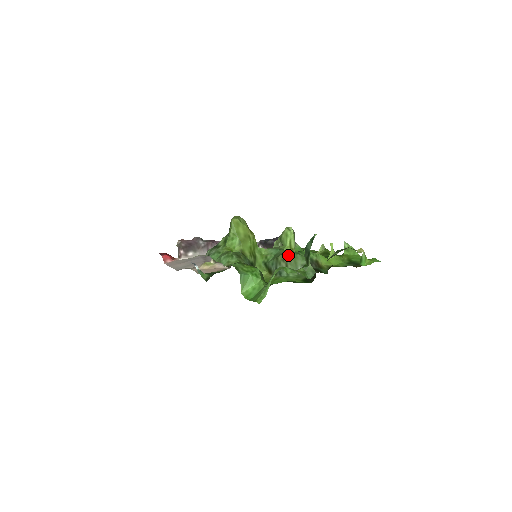
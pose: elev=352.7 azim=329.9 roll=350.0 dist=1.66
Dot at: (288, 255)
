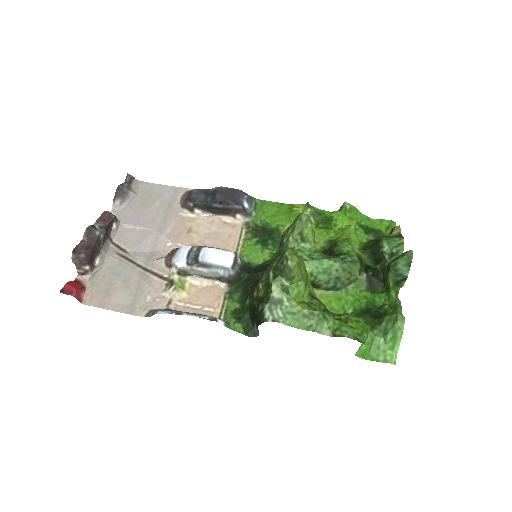
Dot at: (353, 272)
